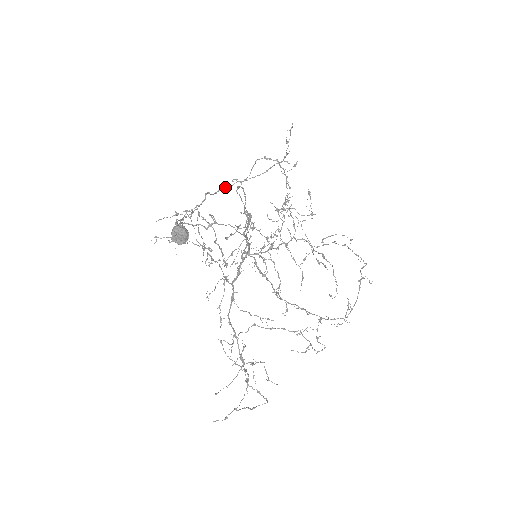
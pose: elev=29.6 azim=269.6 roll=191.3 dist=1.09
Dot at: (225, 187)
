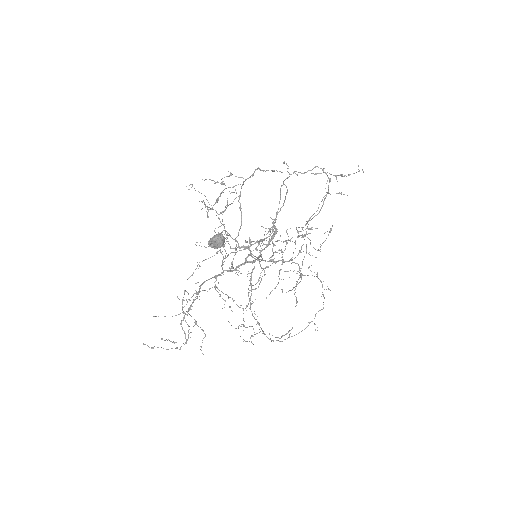
Dot at: occluded
